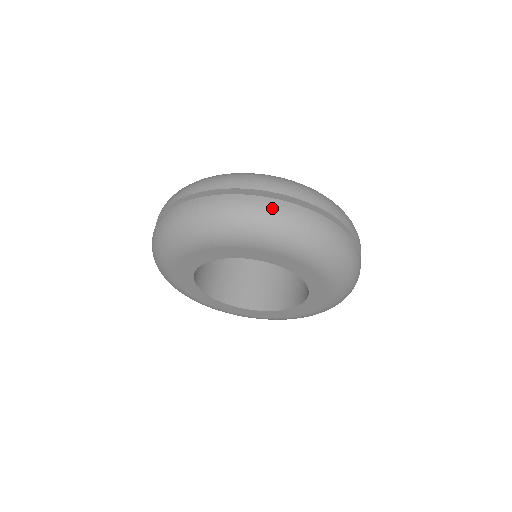
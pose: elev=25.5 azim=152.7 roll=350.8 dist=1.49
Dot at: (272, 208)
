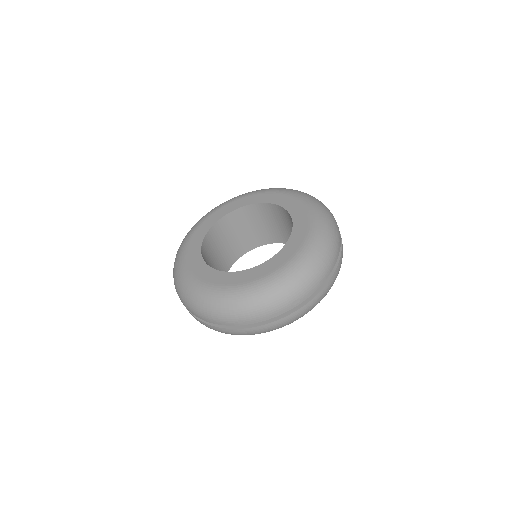
Dot at: (317, 301)
